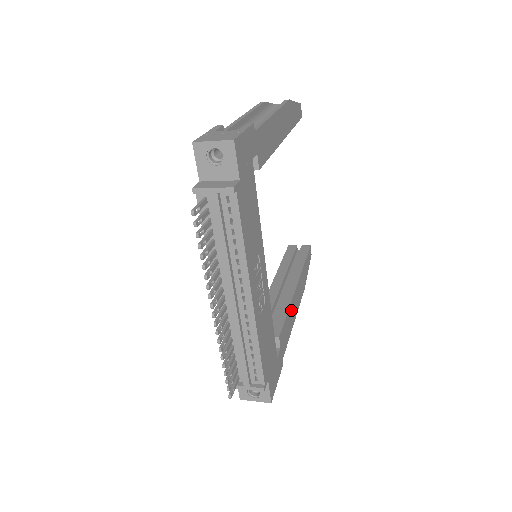
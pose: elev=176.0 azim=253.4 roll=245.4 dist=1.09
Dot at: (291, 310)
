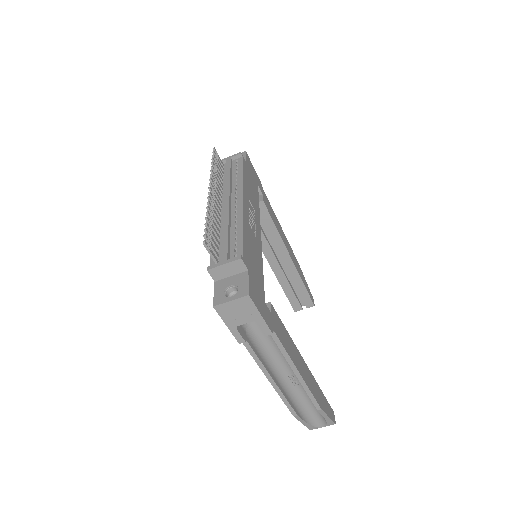
Dot at: (293, 348)
